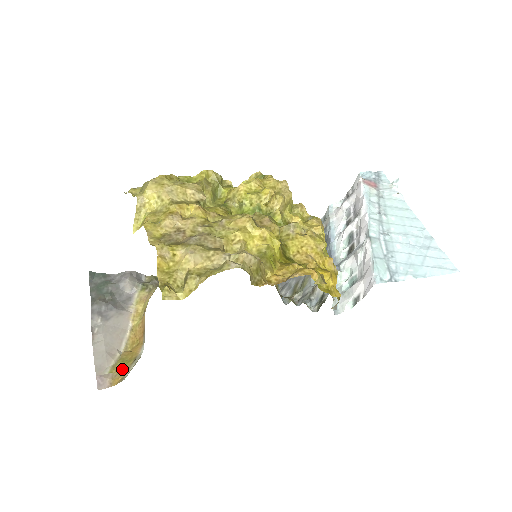
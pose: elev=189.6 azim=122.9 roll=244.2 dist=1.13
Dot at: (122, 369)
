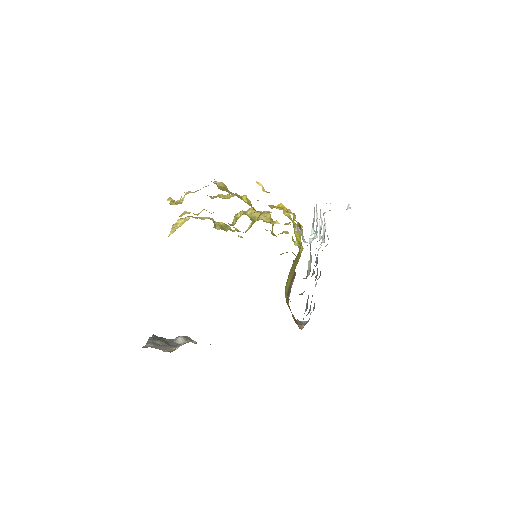
Dot at: occluded
